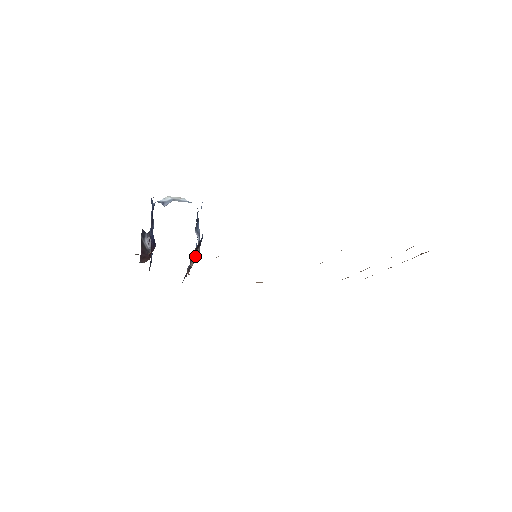
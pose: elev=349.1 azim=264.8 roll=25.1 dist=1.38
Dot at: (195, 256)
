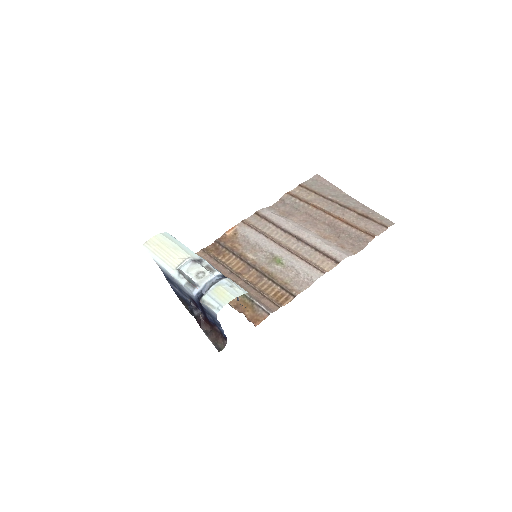
Dot at: (245, 315)
